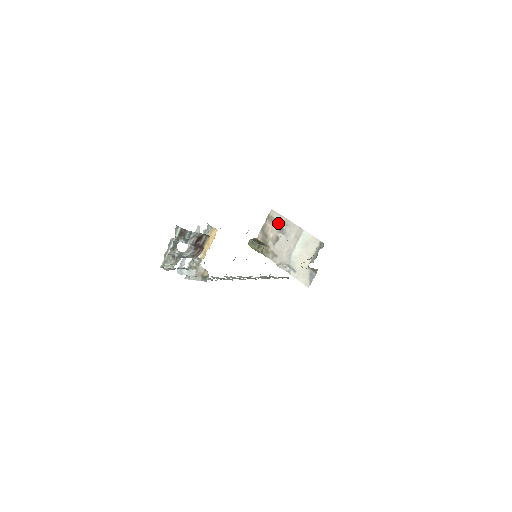
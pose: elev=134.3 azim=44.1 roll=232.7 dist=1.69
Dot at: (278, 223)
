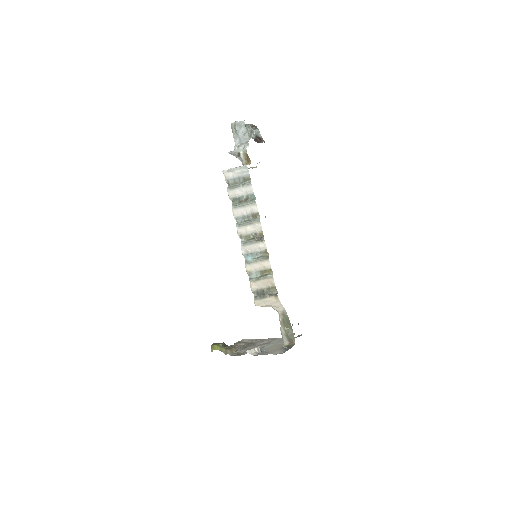
Dot at: (248, 342)
